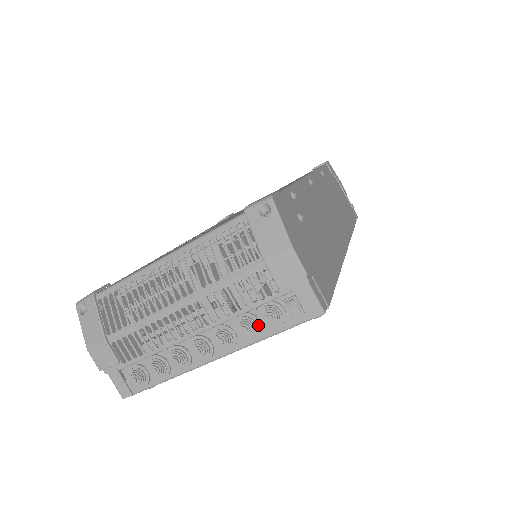
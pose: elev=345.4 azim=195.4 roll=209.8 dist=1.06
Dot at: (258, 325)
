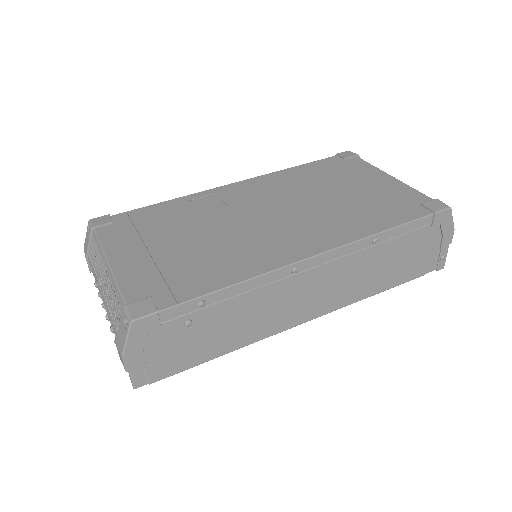
Dot at: occluded
